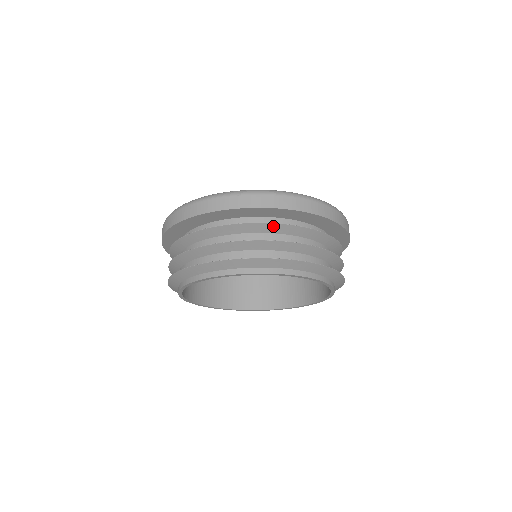
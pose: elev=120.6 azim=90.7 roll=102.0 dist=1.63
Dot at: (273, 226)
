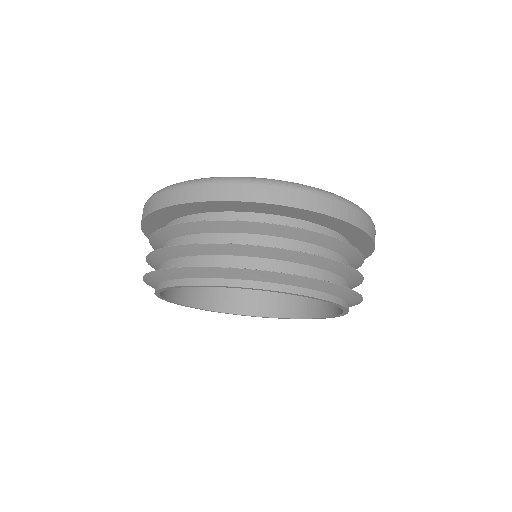
Dot at: (263, 226)
